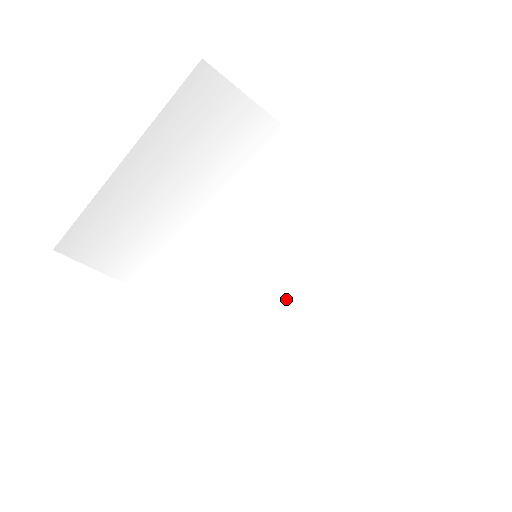
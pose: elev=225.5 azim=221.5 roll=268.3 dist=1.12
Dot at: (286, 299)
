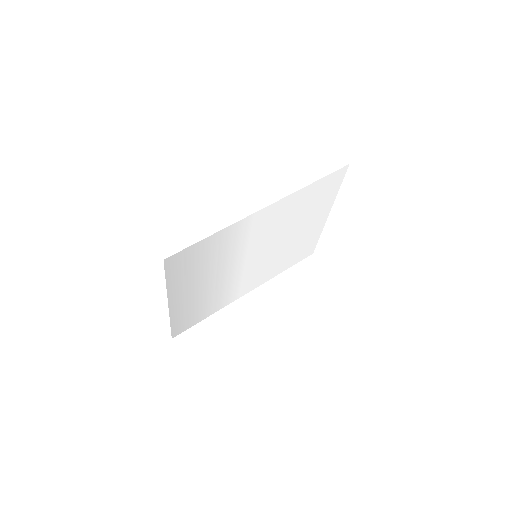
Dot at: (287, 246)
